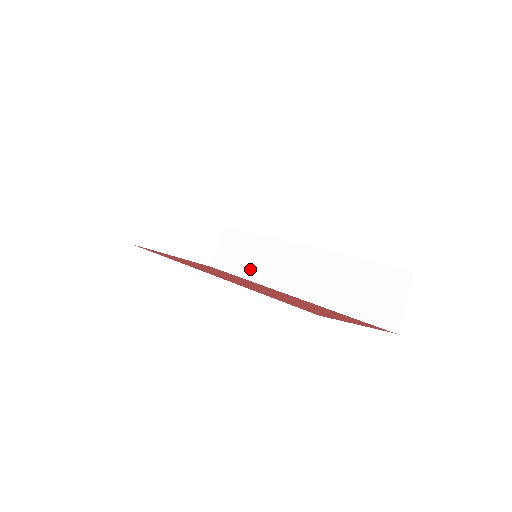
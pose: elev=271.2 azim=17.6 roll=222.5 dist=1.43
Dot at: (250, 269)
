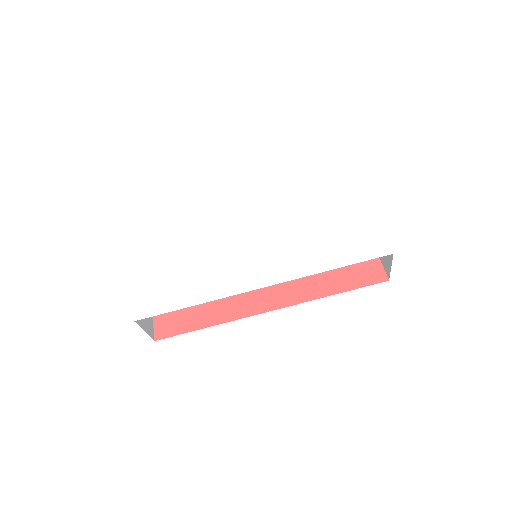
Dot at: occluded
